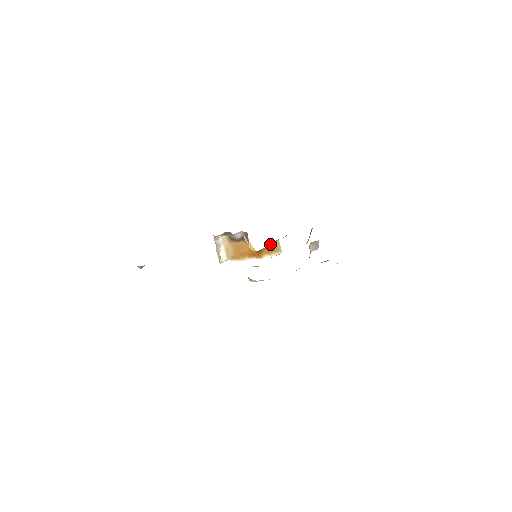
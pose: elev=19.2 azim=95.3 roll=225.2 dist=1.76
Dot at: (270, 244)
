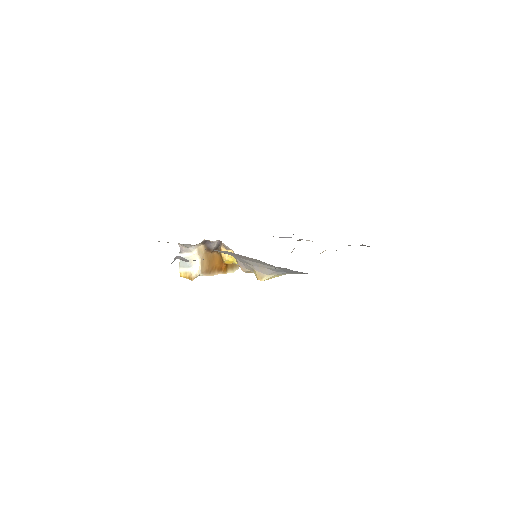
Dot at: occluded
